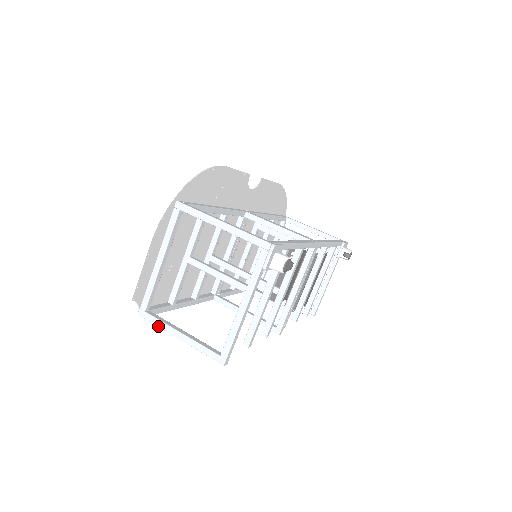
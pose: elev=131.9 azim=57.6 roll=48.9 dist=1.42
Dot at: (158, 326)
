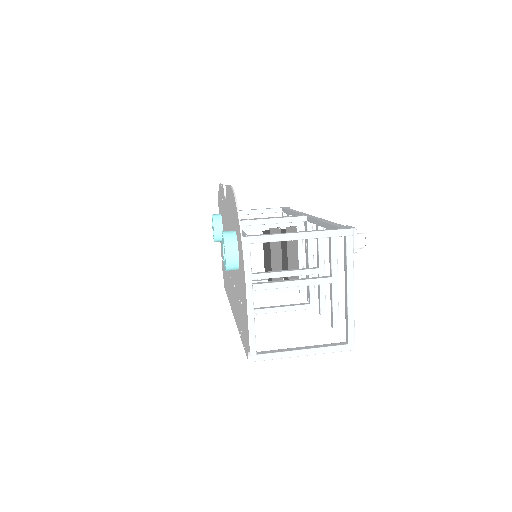
Dot at: (277, 358)
